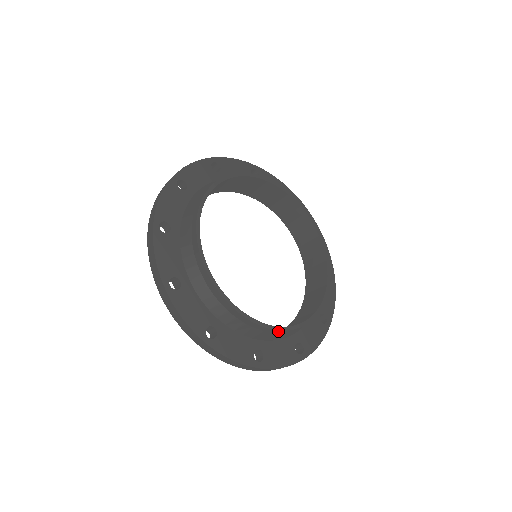
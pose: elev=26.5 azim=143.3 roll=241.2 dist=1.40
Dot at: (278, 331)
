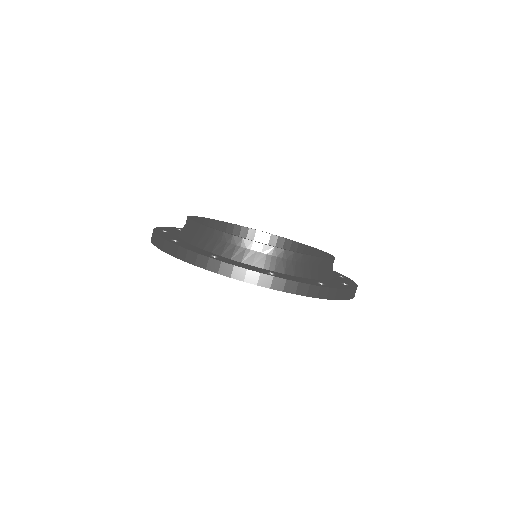
Dot at: (202, 229)
